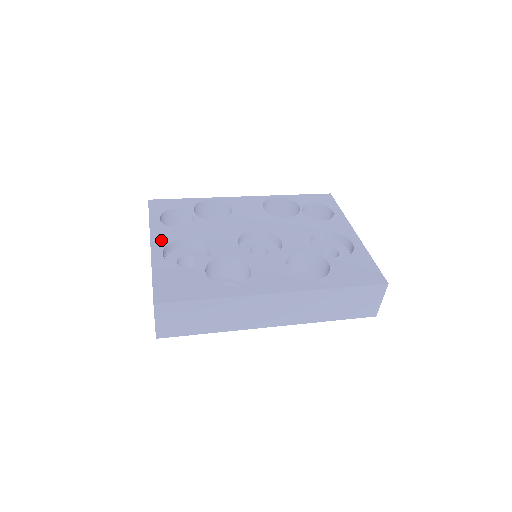
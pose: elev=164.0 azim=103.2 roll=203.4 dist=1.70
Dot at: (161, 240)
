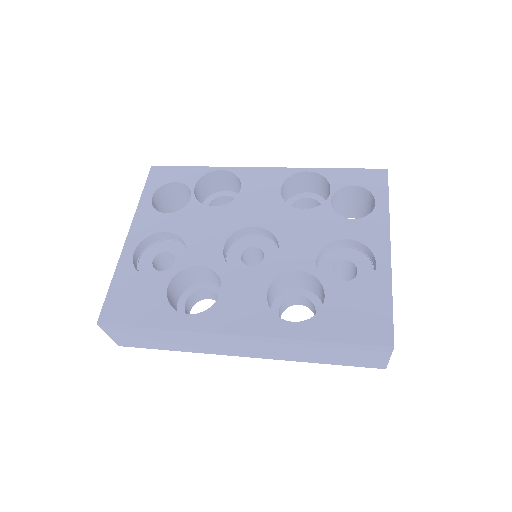
Dot at: (140, 231)
